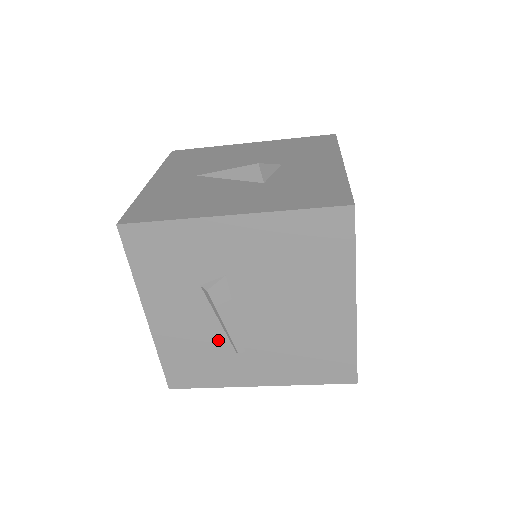
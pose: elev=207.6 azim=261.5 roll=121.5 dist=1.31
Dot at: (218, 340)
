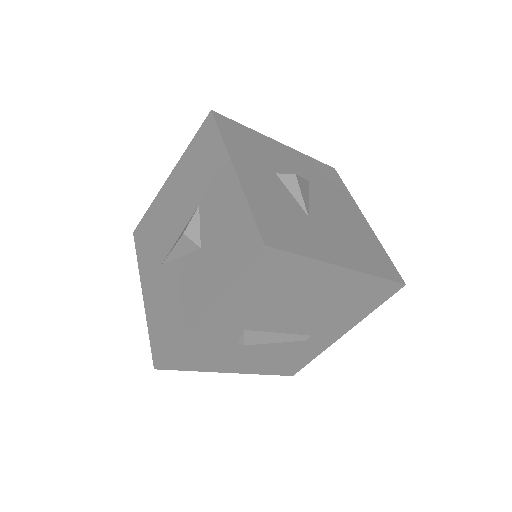
Dot at: (286, 346)
